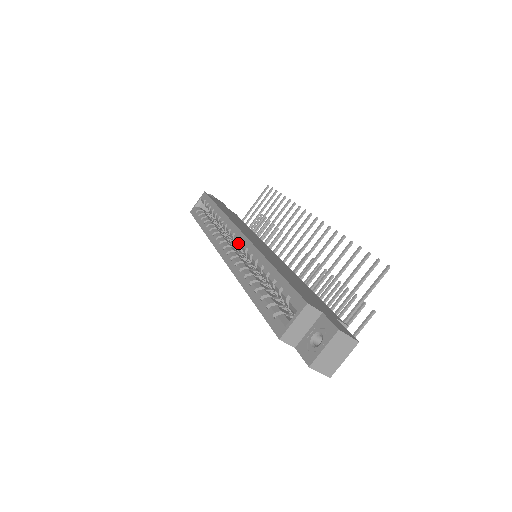
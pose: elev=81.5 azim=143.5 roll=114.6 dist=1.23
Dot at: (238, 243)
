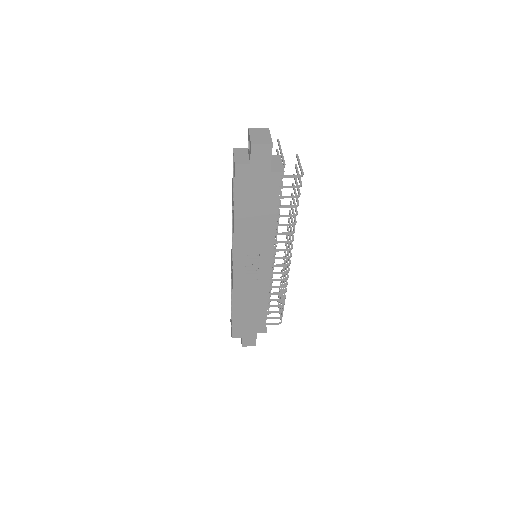
Dot at: (232, 249)
